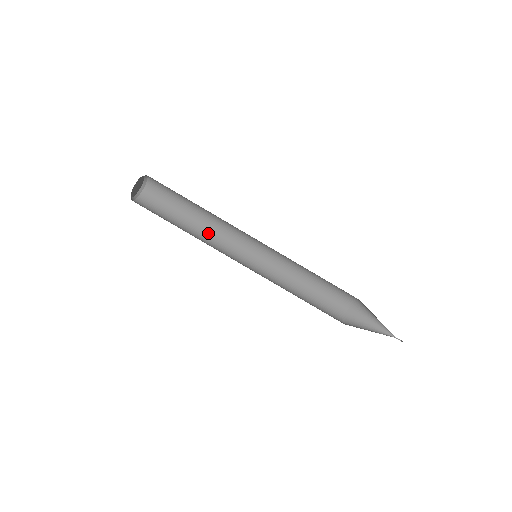
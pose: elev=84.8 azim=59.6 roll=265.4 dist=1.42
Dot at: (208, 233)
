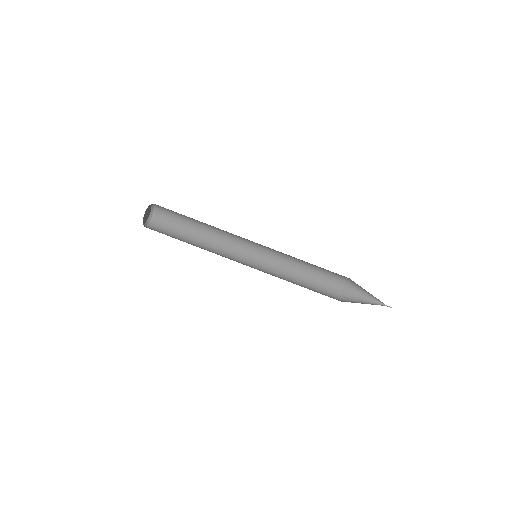
Dot at: (209, 250)
